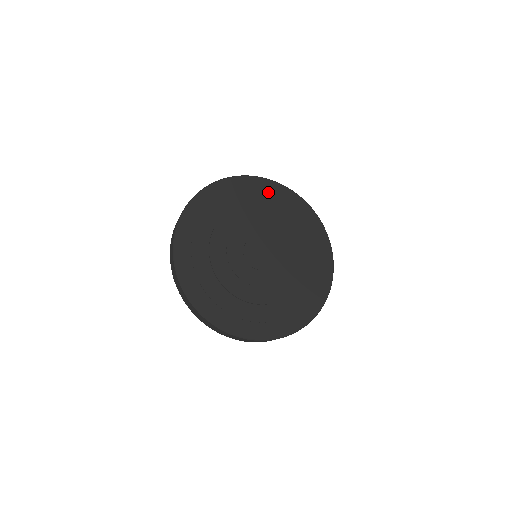
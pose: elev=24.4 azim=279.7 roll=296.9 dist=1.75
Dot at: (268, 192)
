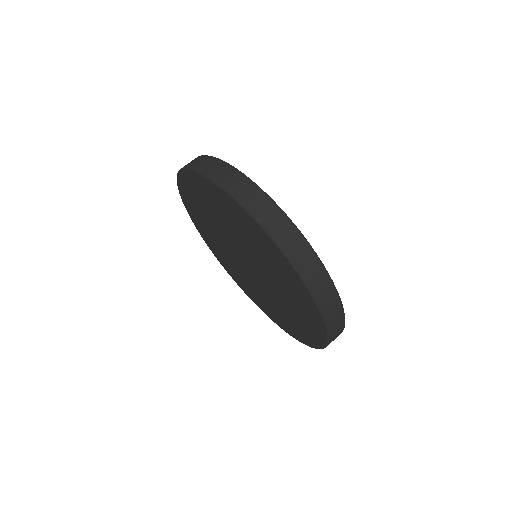
Dot at: occluded
